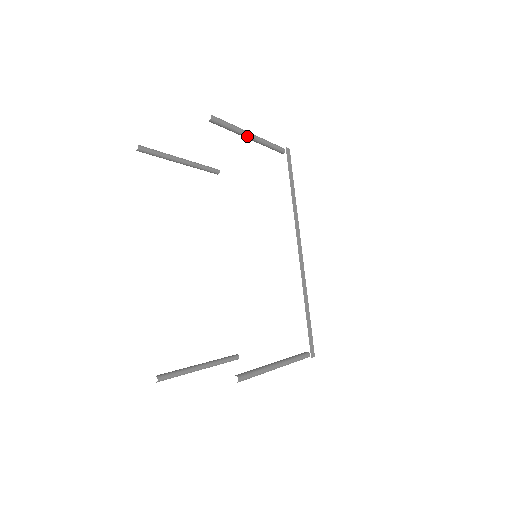
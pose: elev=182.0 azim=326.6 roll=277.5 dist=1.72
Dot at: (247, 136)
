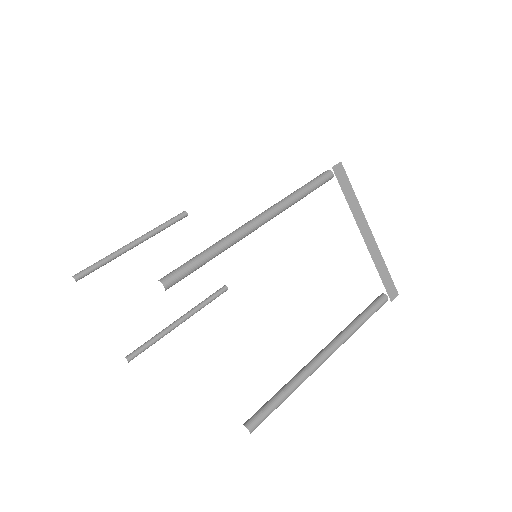
Dot at: occluded
